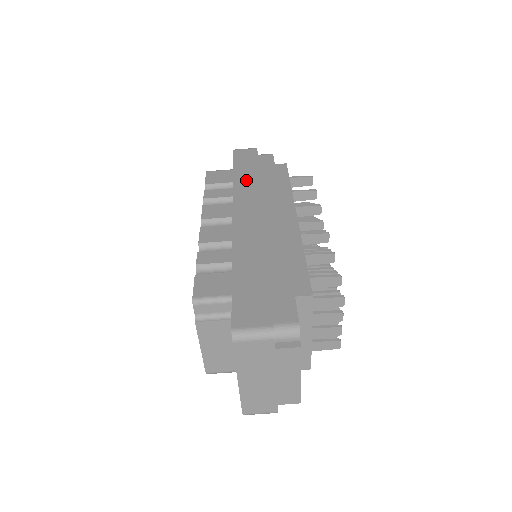
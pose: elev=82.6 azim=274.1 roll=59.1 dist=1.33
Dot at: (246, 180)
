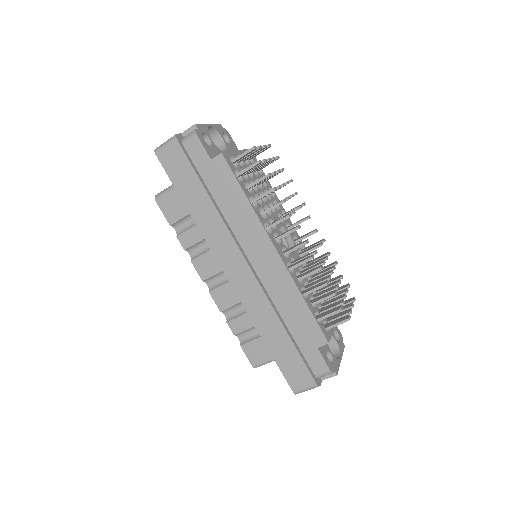
Dot at: (205, 215)
